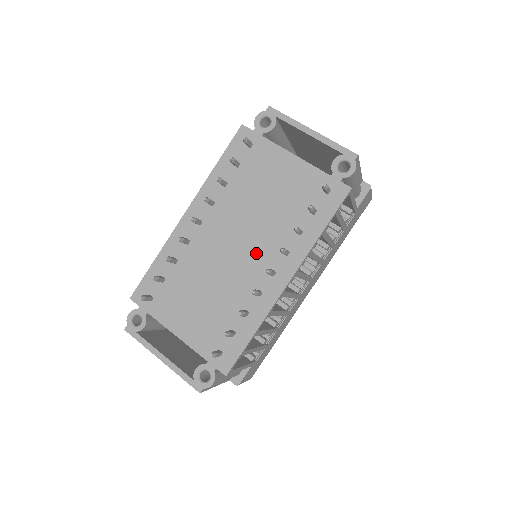
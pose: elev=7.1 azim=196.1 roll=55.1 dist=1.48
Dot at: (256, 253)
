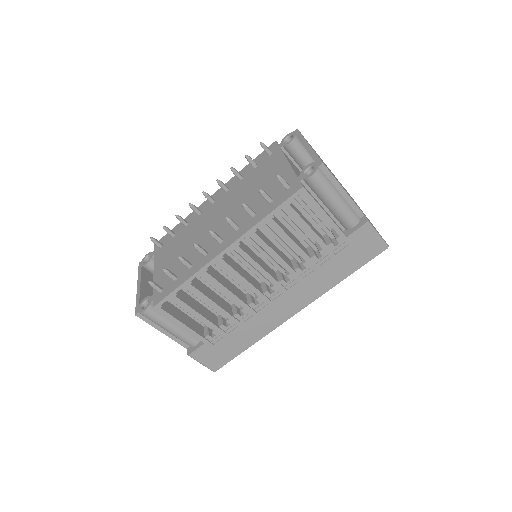
Dot at: (224, 226)
